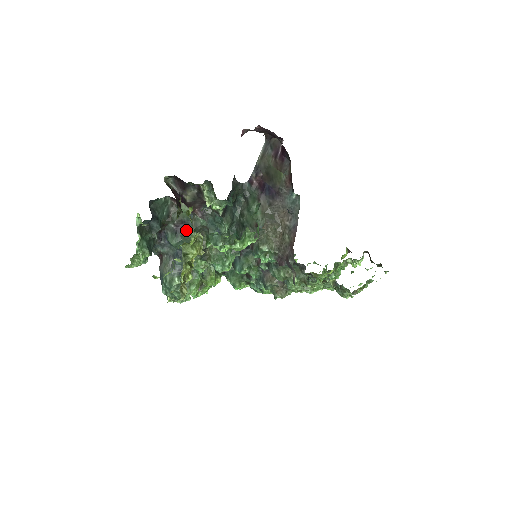
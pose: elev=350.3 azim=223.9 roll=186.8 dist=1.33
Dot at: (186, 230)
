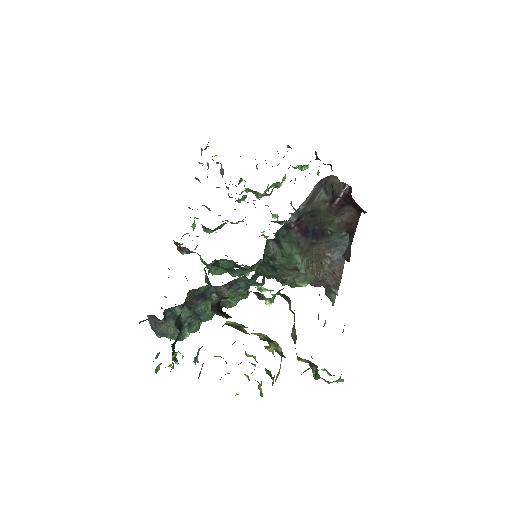
Dot at: (201, 298)
